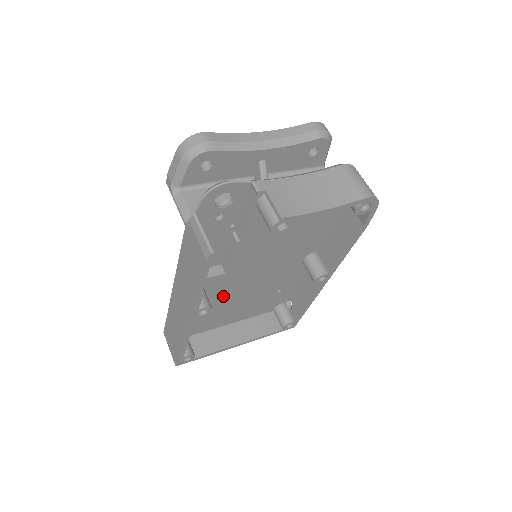
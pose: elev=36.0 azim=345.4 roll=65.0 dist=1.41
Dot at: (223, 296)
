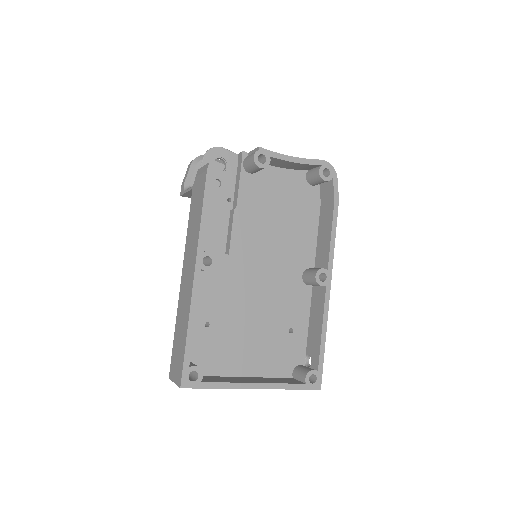
Dot at: (230, 300)
